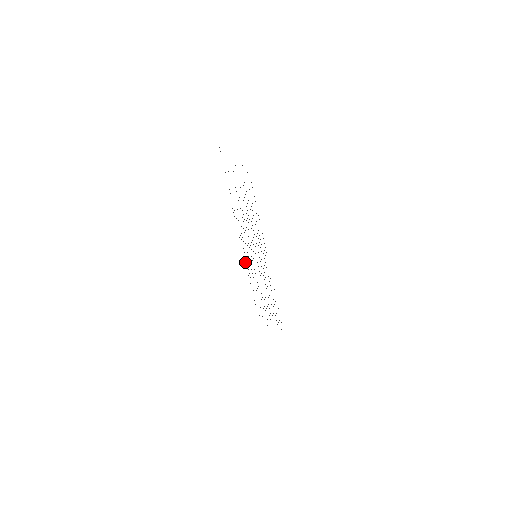
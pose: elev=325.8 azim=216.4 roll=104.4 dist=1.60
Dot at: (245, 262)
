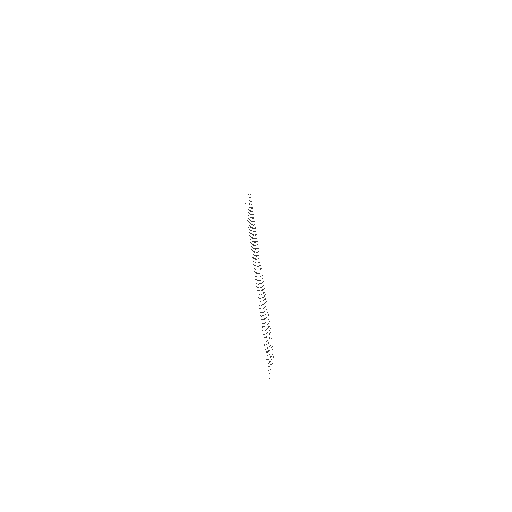
Dot at: occluded
